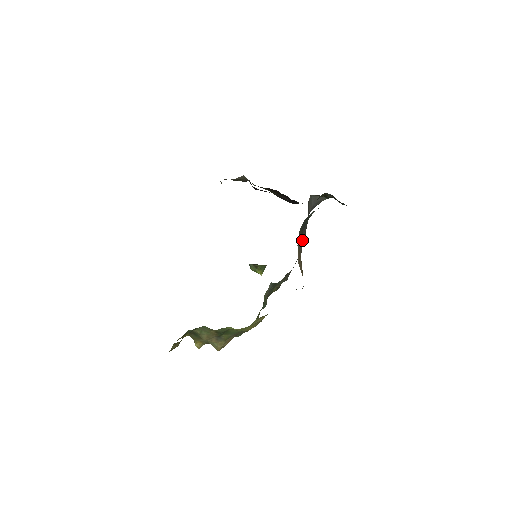
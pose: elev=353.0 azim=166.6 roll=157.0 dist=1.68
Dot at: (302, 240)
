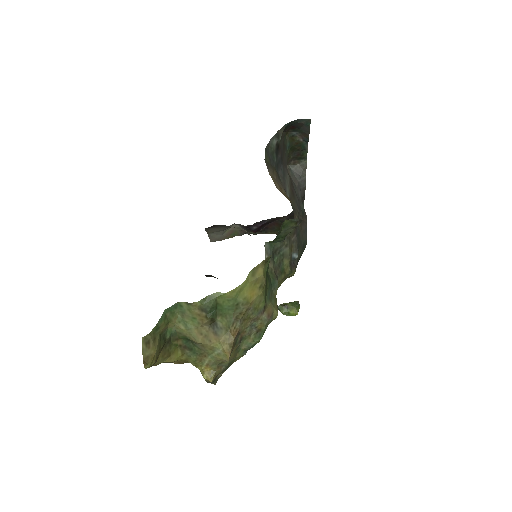
Dot at: (286, 189)
